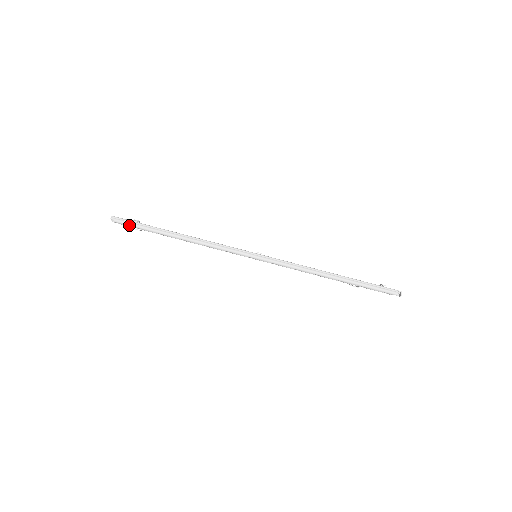
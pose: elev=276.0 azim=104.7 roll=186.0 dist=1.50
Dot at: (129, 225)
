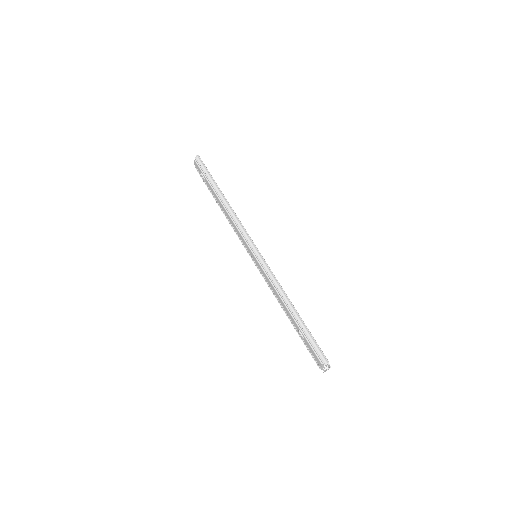
Dot at: (203, 167)
